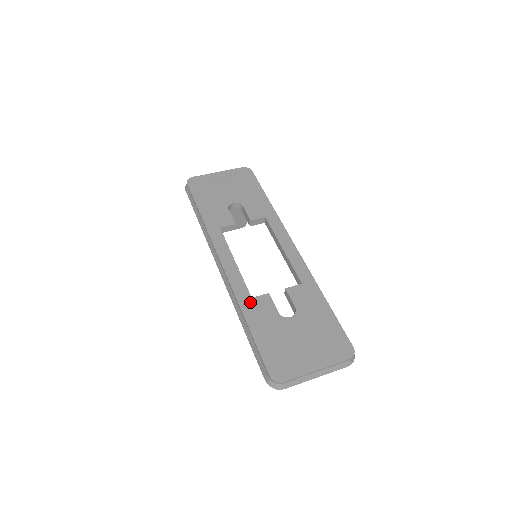
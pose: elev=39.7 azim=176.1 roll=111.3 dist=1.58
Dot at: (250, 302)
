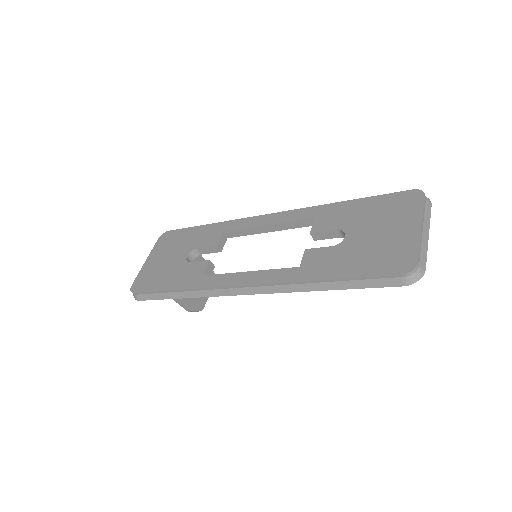
Dot at: (303, 270)
